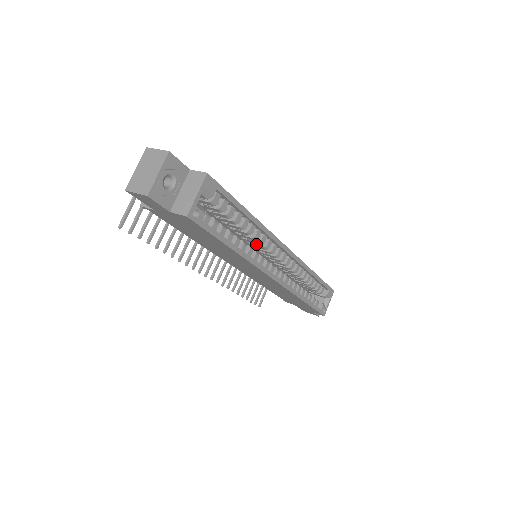
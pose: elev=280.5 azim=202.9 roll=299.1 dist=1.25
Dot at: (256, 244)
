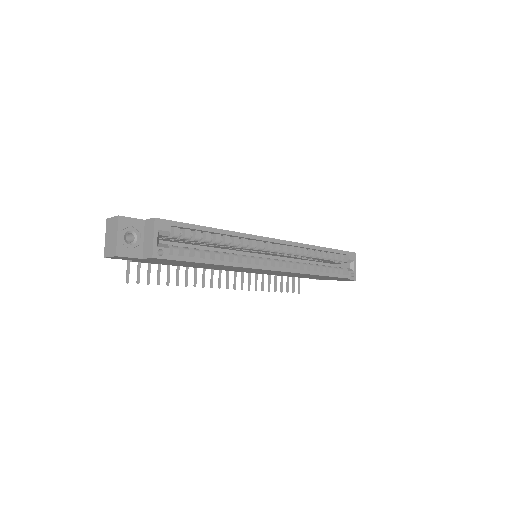
Dot at: (243, 248)
